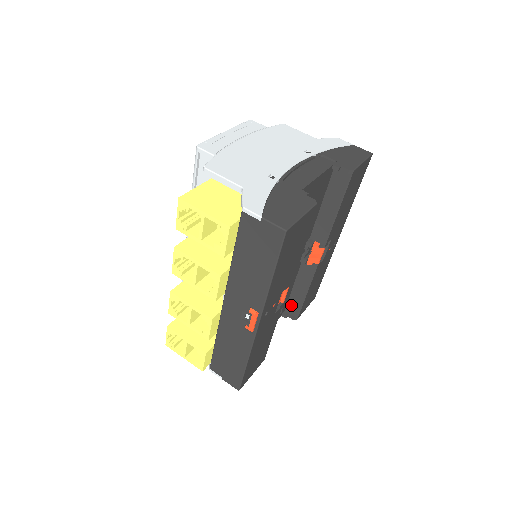
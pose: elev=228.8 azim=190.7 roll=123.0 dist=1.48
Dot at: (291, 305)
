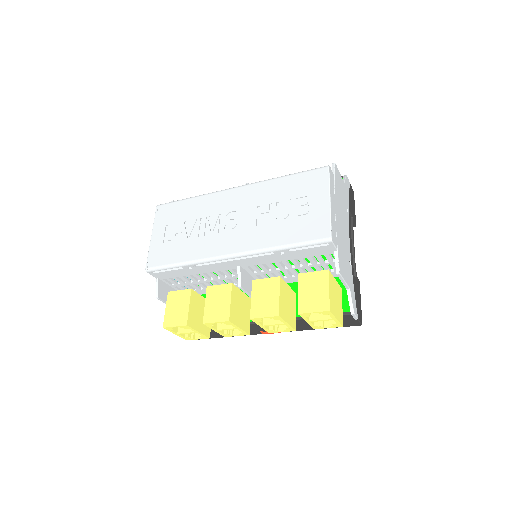
Dot at: occluded
